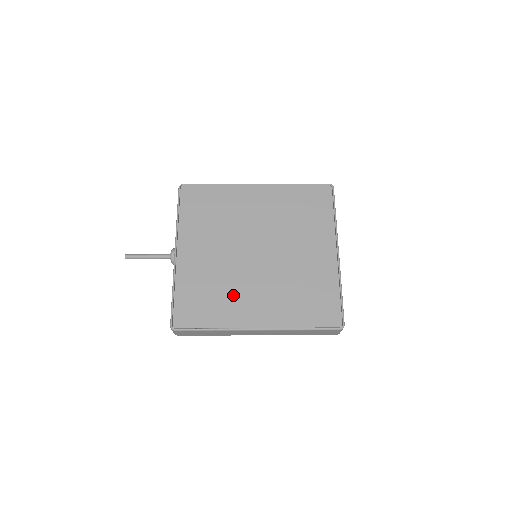
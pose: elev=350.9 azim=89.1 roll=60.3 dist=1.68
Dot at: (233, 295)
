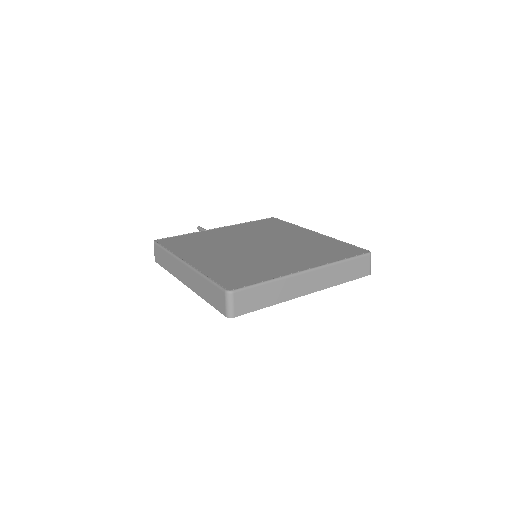
Dot at: (206, 248)
